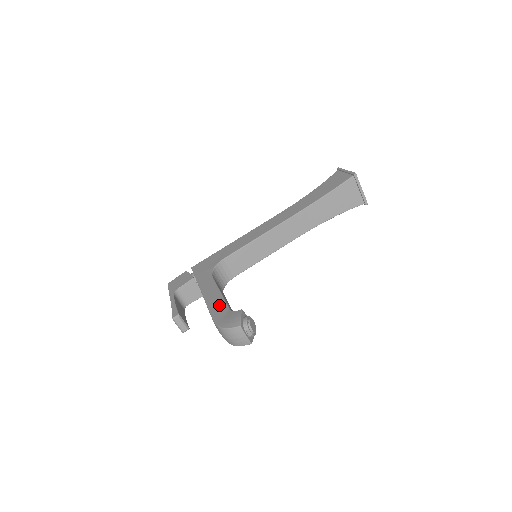
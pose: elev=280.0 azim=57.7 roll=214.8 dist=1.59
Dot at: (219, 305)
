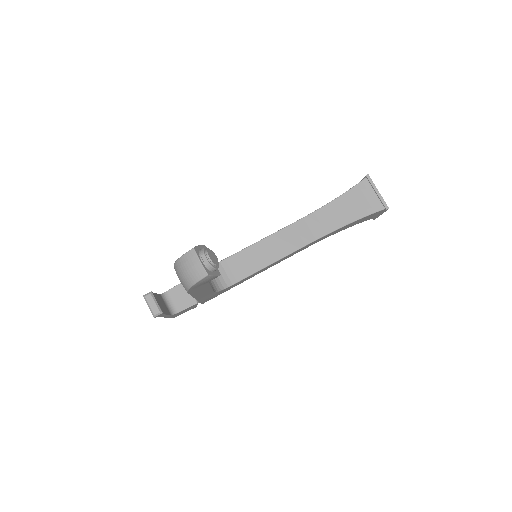
Dot at: occluded
